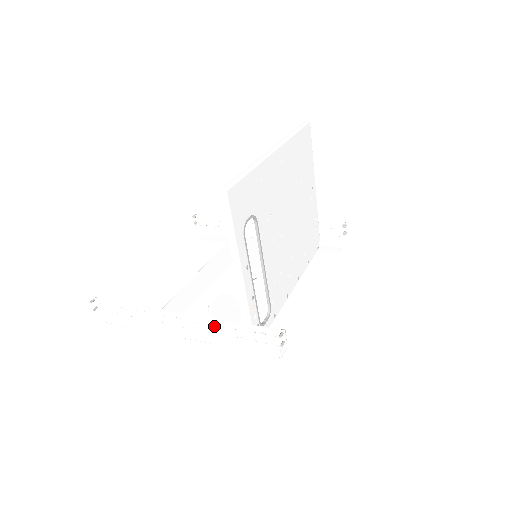
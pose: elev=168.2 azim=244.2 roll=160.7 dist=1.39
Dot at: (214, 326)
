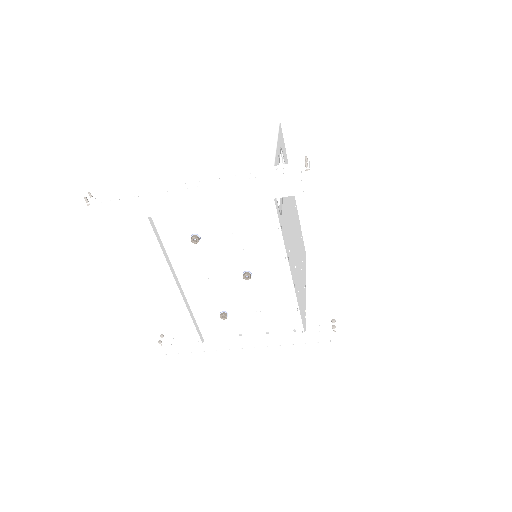
Dot at: (232, 177)
